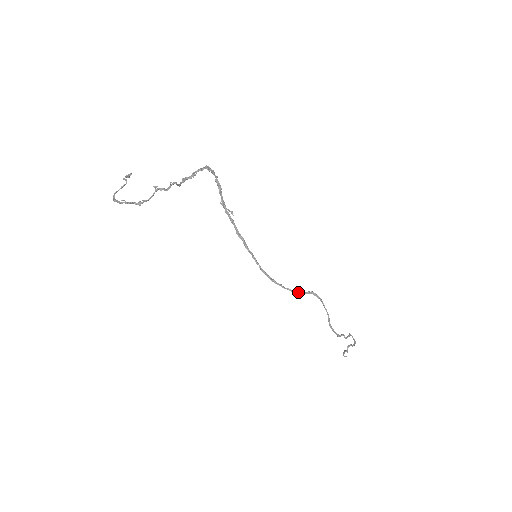
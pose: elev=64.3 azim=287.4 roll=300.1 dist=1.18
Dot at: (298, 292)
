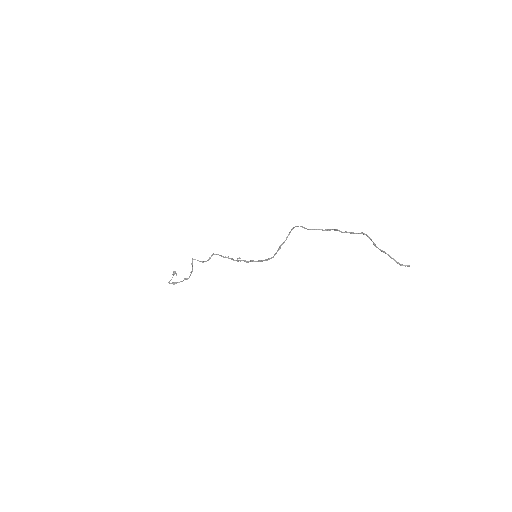
Dot at: (284, 242)
